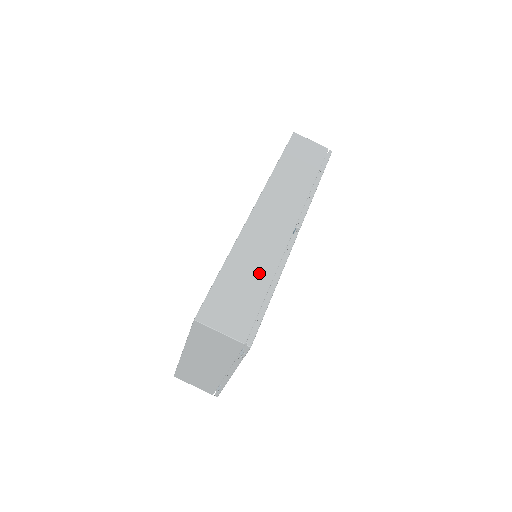
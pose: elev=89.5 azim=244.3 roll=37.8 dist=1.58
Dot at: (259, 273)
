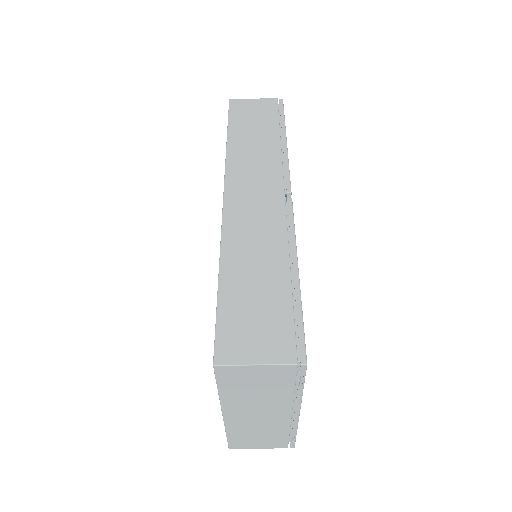
Dot at: (269, 266)
